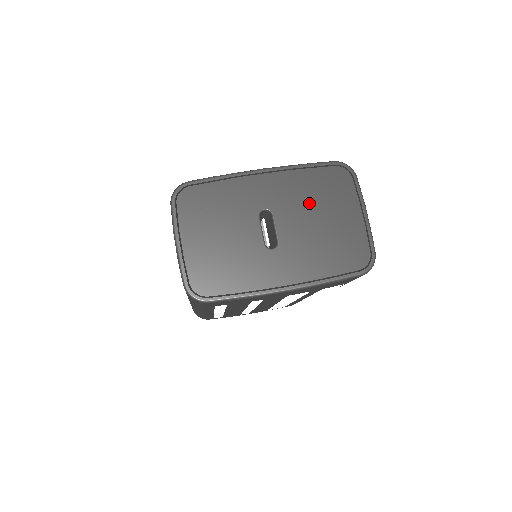
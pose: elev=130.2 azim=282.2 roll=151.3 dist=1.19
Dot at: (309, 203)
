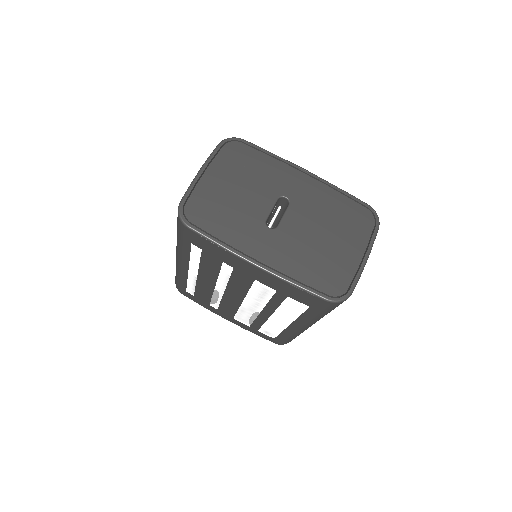
Dot at: (325, 218)
